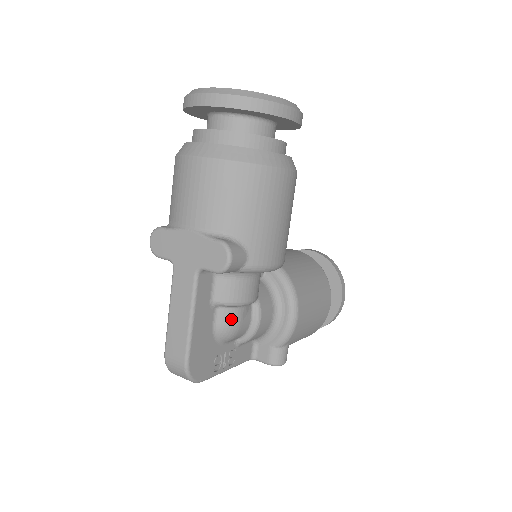
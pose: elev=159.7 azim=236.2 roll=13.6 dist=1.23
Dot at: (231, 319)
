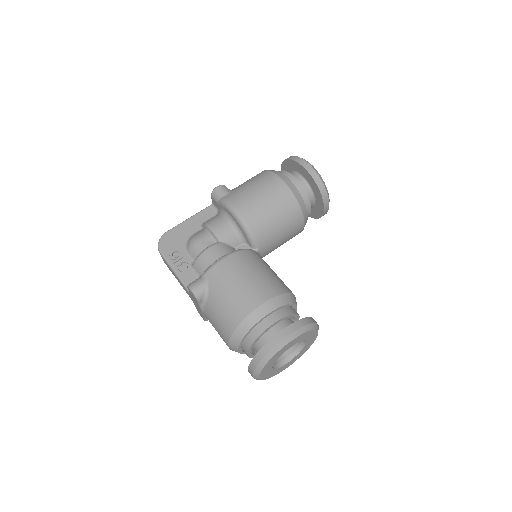
Dot at: (200, 234)
